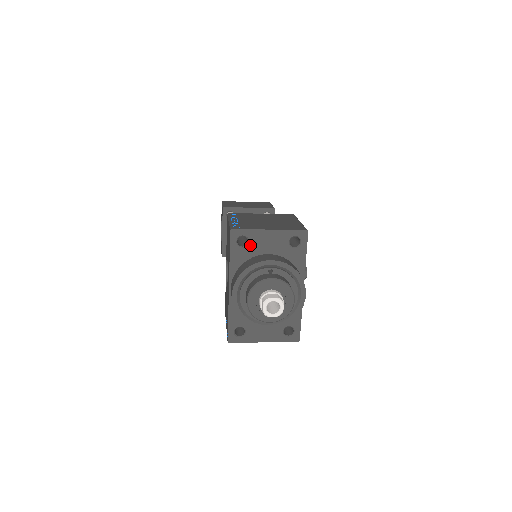
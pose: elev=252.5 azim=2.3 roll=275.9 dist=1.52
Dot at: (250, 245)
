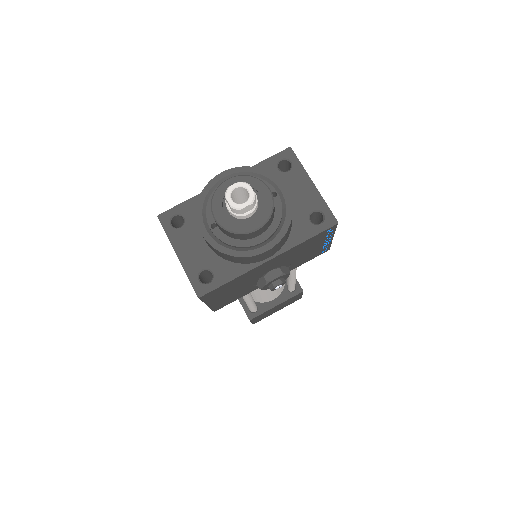
Dot at: (285, 174)
